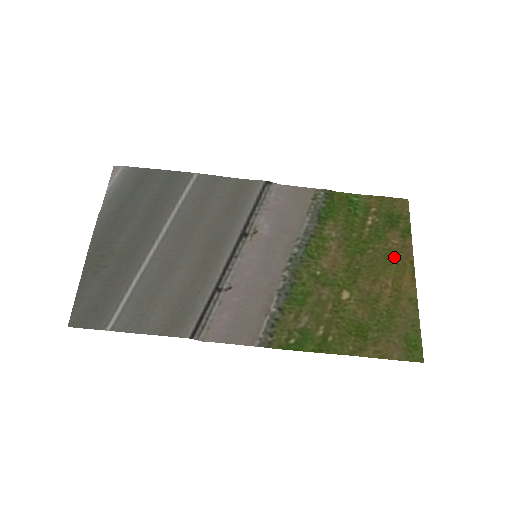
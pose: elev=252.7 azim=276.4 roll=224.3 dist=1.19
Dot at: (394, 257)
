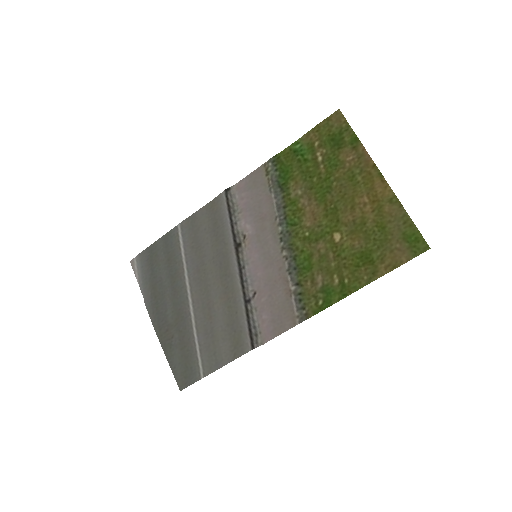
Dot at: (357, 173)
